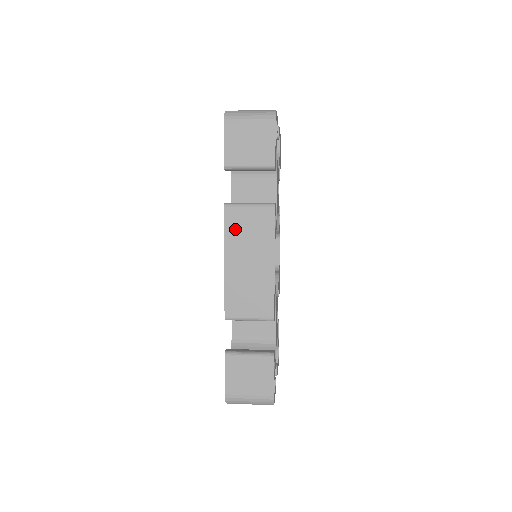
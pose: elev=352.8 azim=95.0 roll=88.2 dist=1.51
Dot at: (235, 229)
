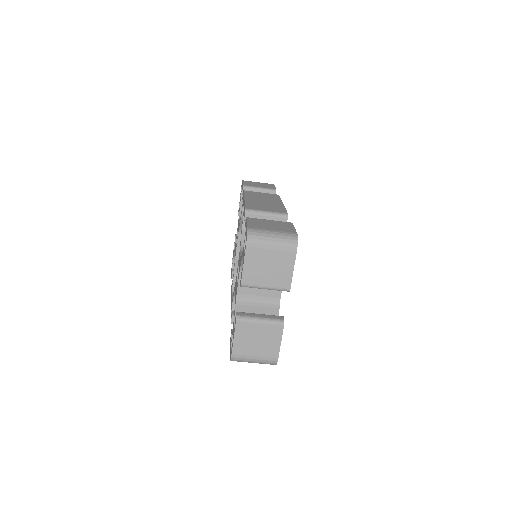
Dot at: (252, 194)
